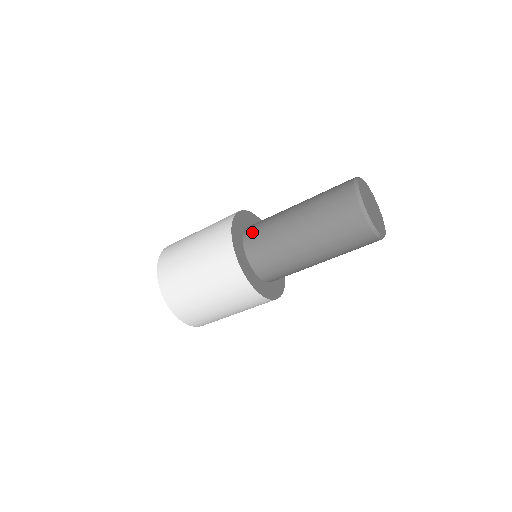
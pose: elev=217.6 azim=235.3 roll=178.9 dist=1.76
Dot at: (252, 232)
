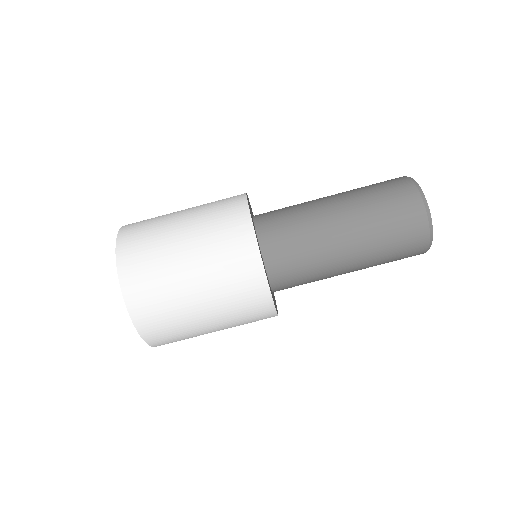
Dot at: occluded
